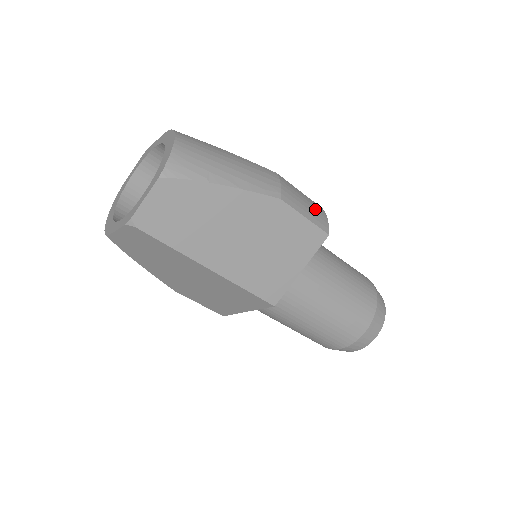
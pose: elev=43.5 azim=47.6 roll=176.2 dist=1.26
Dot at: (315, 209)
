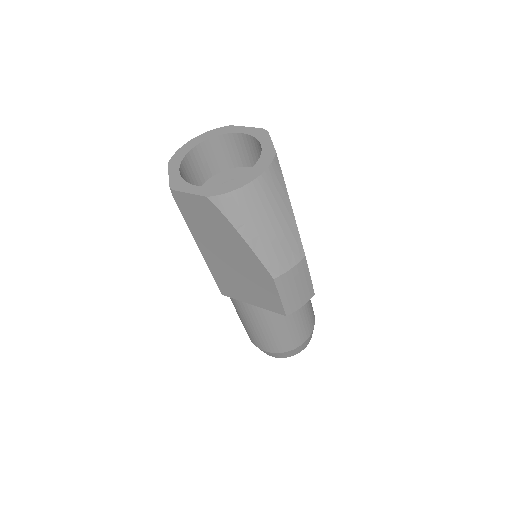
Dot at: (301, 296)
